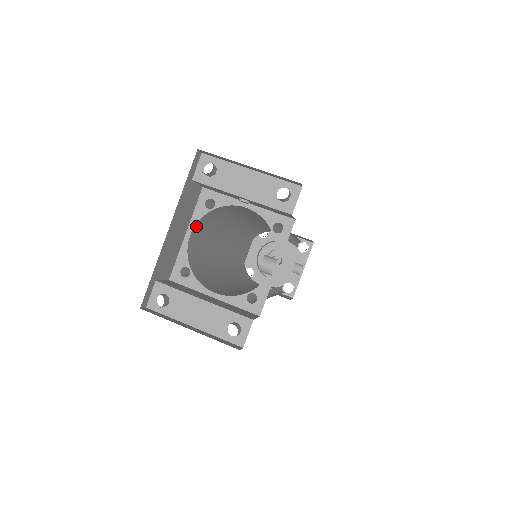
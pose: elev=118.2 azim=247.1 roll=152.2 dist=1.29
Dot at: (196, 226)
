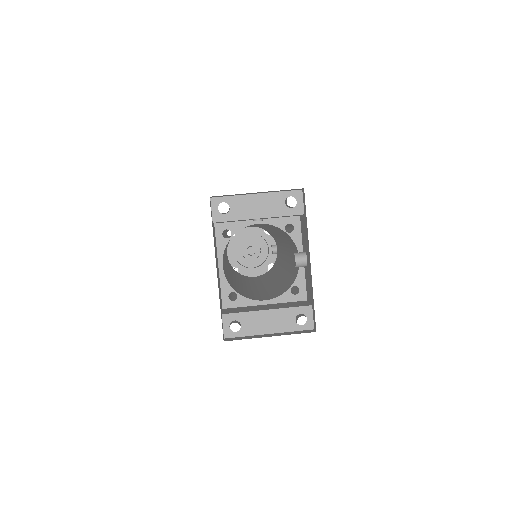
Dot at: occluded
